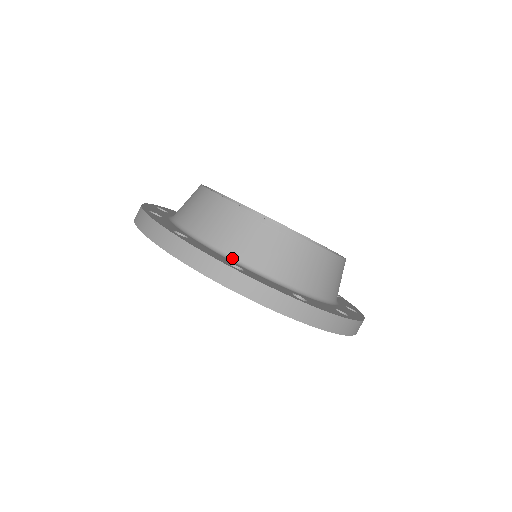
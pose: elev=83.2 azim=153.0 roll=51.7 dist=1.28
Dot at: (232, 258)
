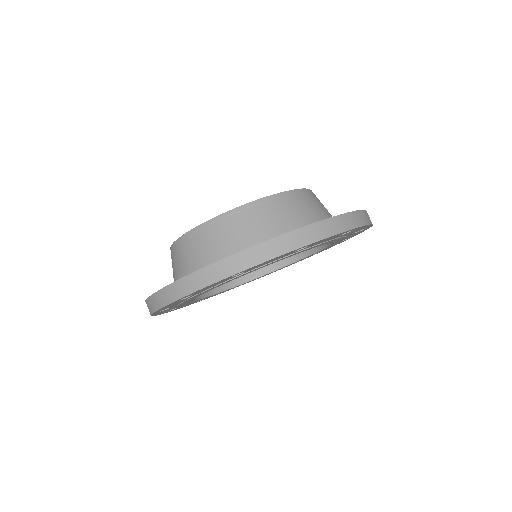
Dot at: occluded
